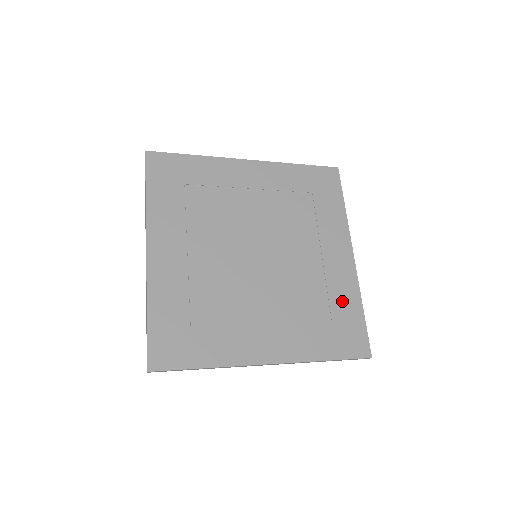
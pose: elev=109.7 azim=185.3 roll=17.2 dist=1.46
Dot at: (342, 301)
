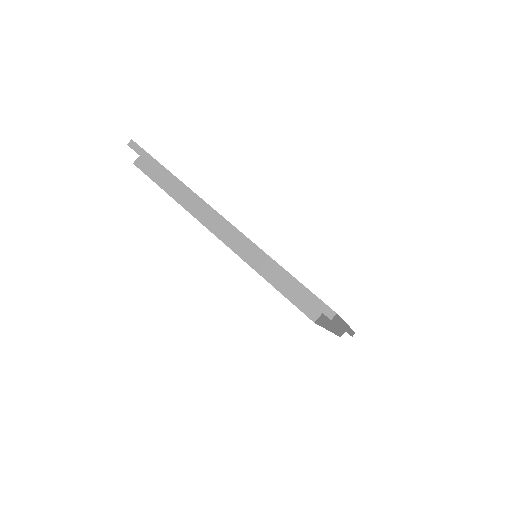
Dot at: occluded
